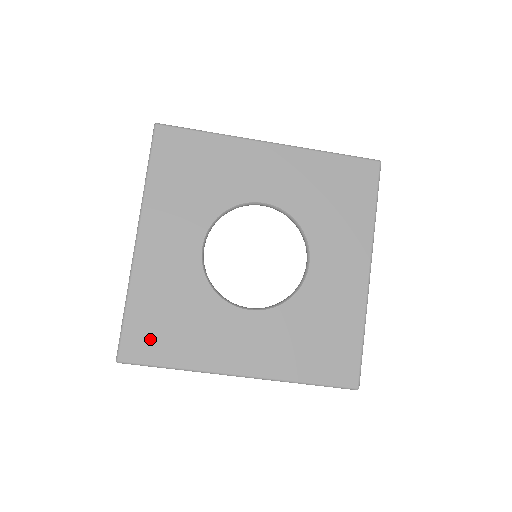
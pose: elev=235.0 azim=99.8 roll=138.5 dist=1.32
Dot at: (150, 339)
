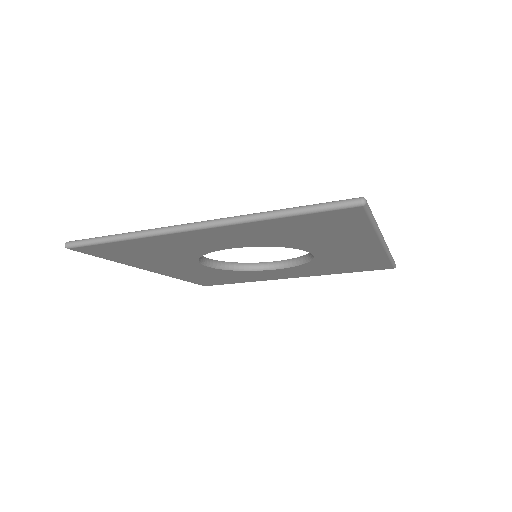
Dot at: (215, 282)
